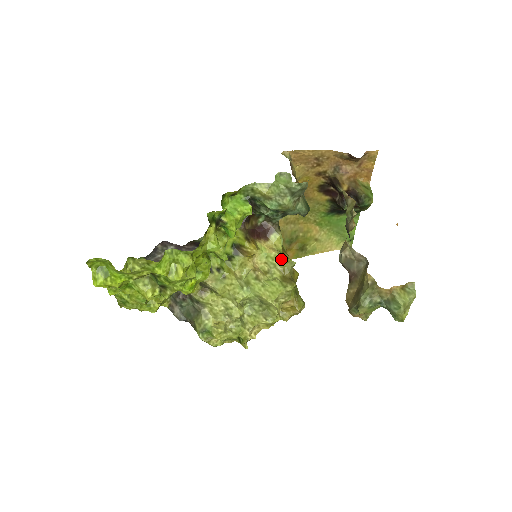
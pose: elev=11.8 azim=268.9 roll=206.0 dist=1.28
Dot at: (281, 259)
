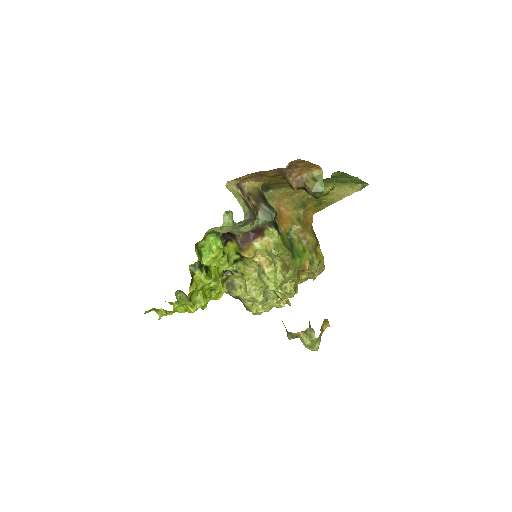
Dot at: (274, 254)
